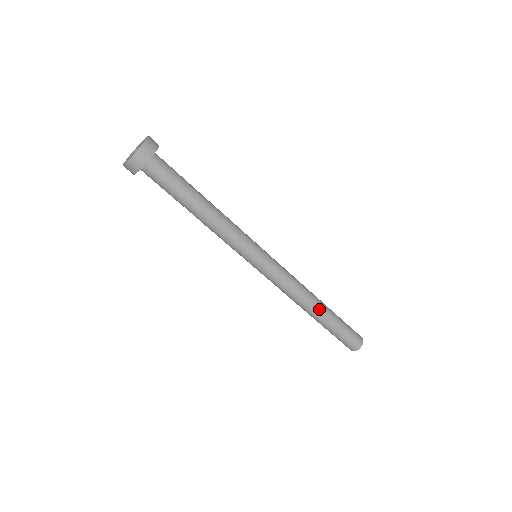
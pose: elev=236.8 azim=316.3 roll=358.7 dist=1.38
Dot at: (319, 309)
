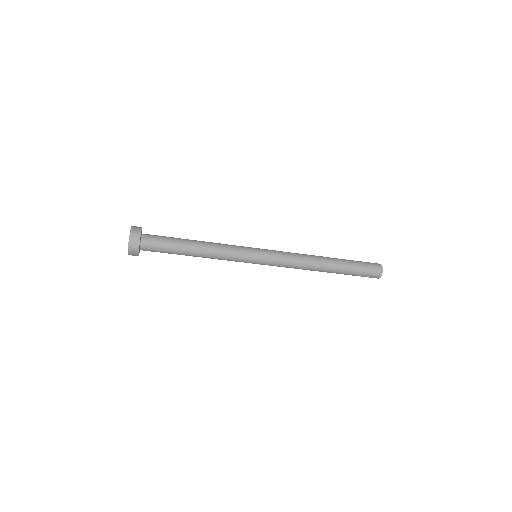
Dot at: (328, 265)
